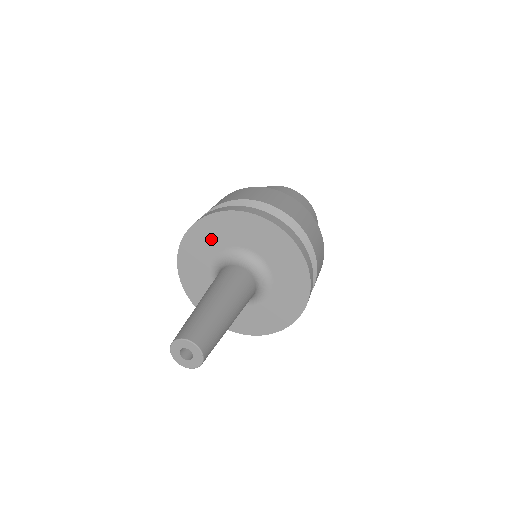
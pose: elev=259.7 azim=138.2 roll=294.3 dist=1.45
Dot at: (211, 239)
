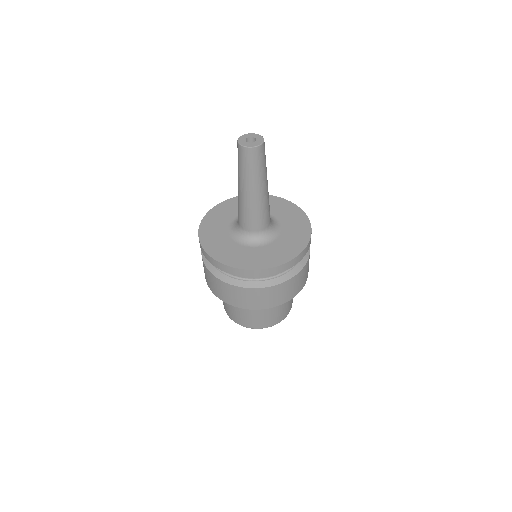
Dot at: (216, 230)
